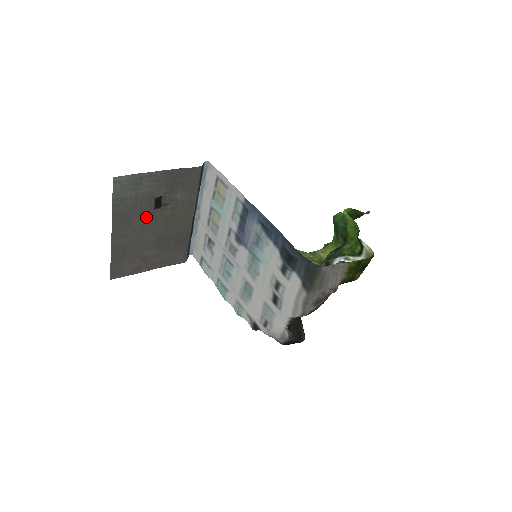
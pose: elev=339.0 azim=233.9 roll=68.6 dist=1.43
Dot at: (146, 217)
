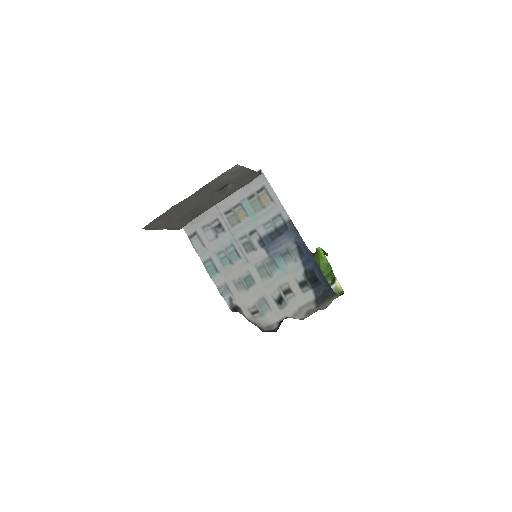
Dot at: (208, 194)
